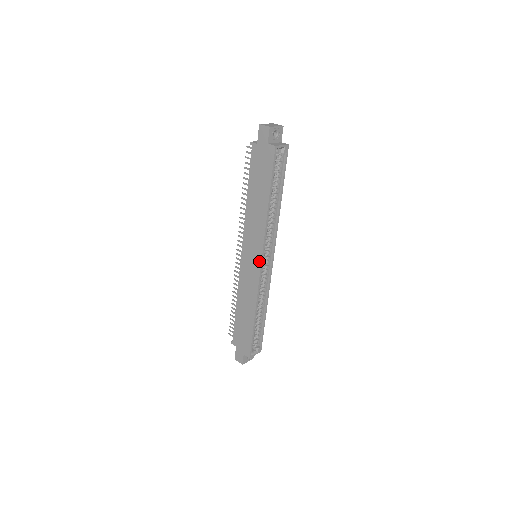
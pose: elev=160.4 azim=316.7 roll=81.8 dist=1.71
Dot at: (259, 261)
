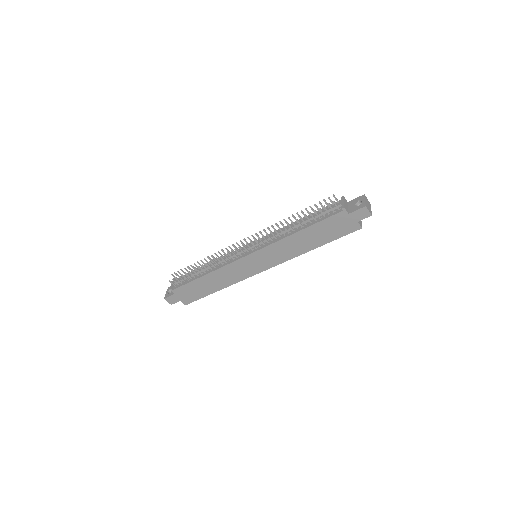
Dot at: (264, 269)
